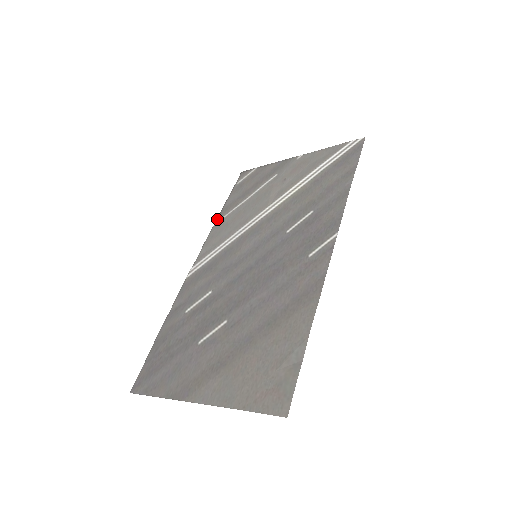
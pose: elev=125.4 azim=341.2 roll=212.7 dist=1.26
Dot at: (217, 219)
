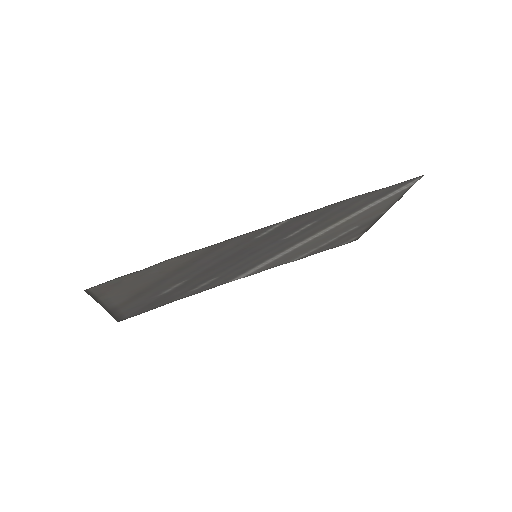
Dot at: occluded
